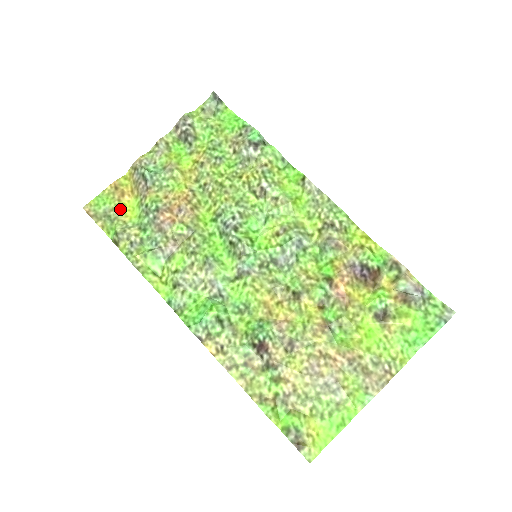
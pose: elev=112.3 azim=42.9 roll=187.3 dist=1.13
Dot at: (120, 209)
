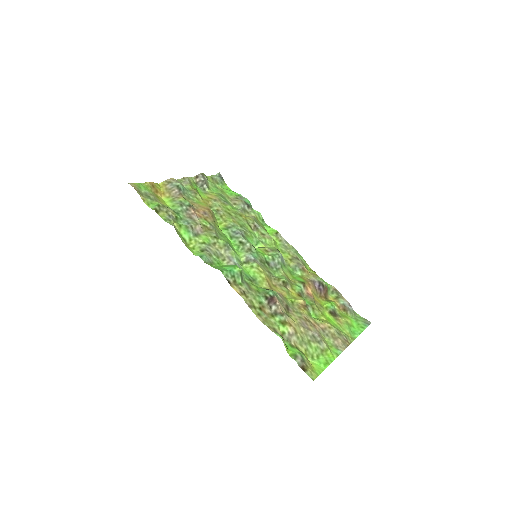
Dot at: (156, 197)
